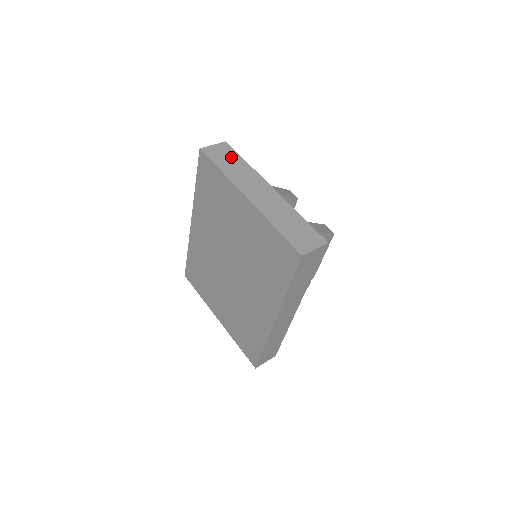
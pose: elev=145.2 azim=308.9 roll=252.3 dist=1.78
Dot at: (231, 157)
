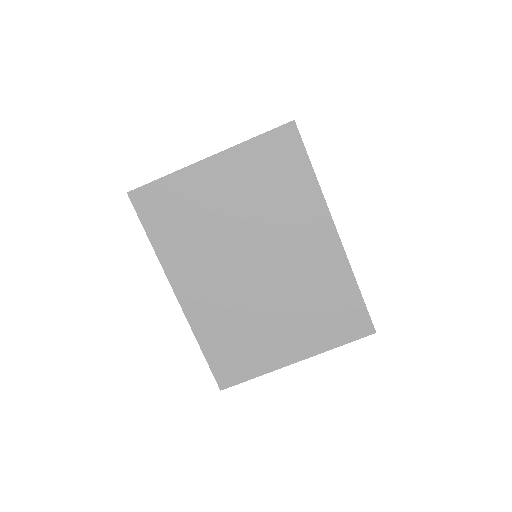
Dot at: occluded
